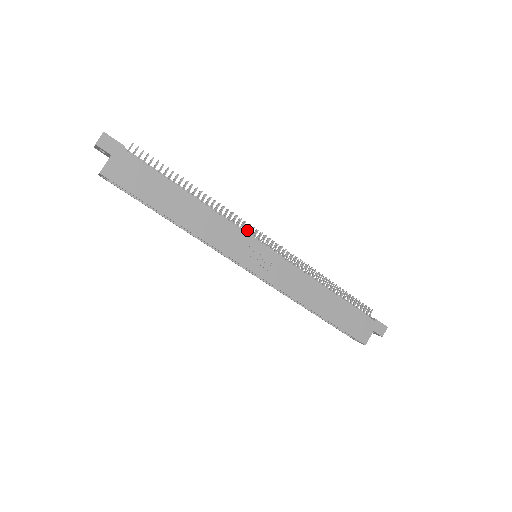
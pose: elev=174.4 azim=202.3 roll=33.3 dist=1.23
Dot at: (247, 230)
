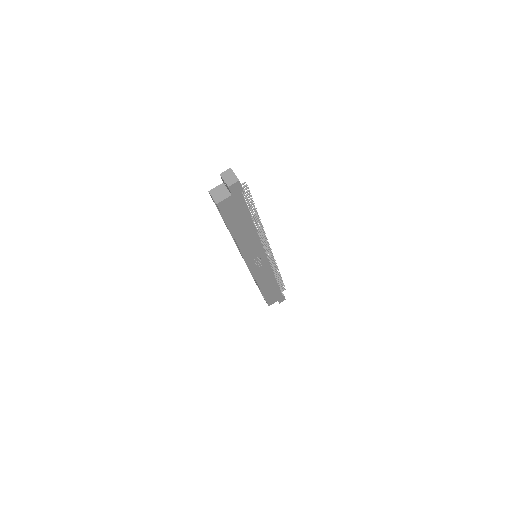
Dot at: occluded
